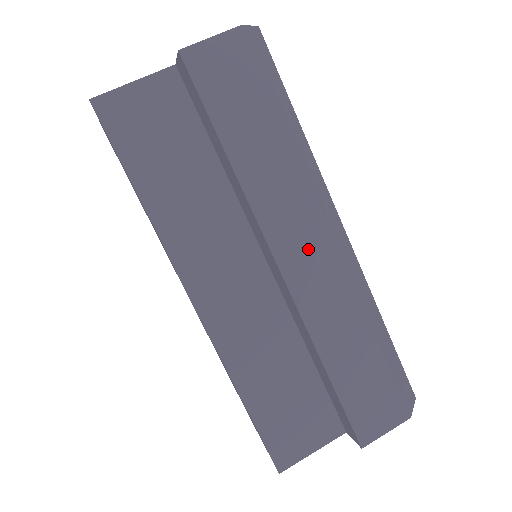
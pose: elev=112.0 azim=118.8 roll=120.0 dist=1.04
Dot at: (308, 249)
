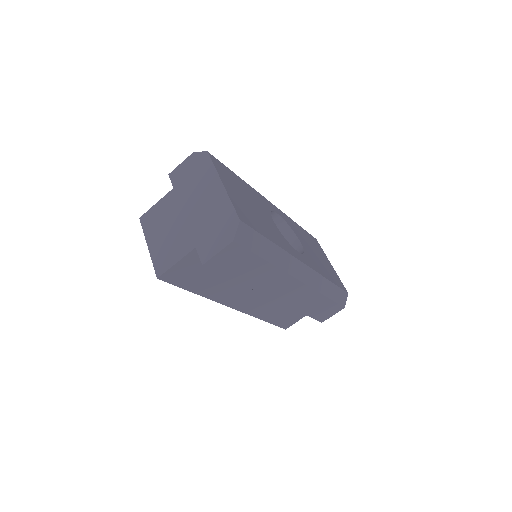
Dot at: (287, 289)
